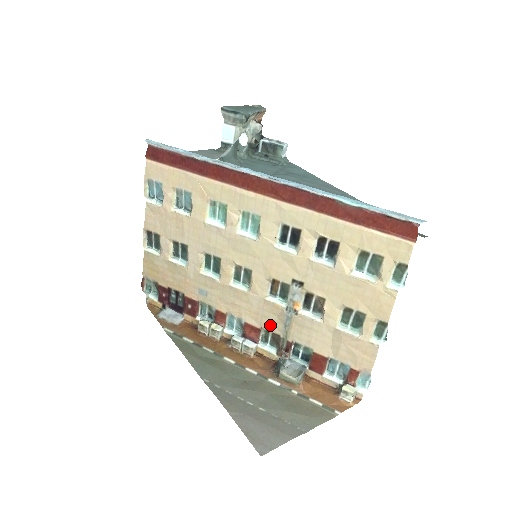
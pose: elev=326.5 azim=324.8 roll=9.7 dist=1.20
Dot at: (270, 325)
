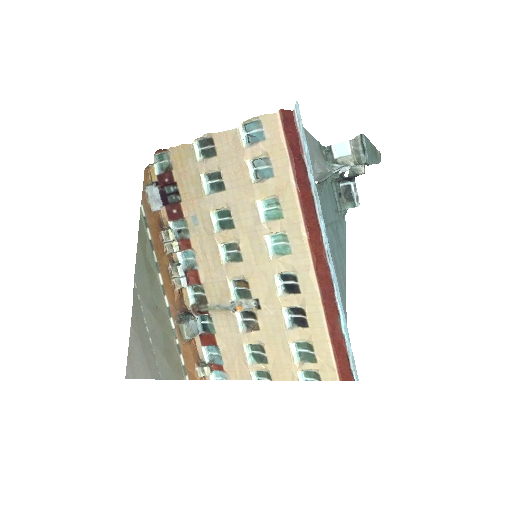
Dot at: (210, 292)
